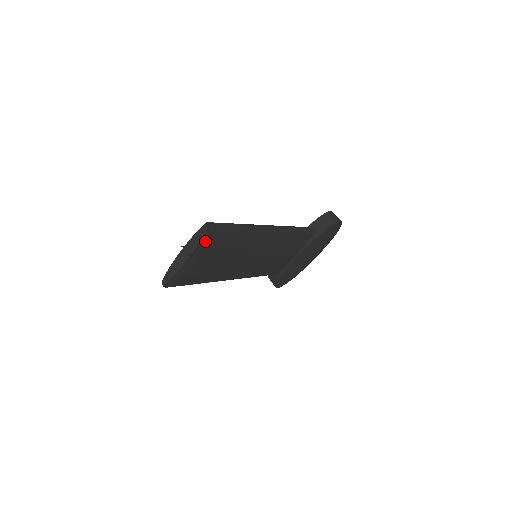
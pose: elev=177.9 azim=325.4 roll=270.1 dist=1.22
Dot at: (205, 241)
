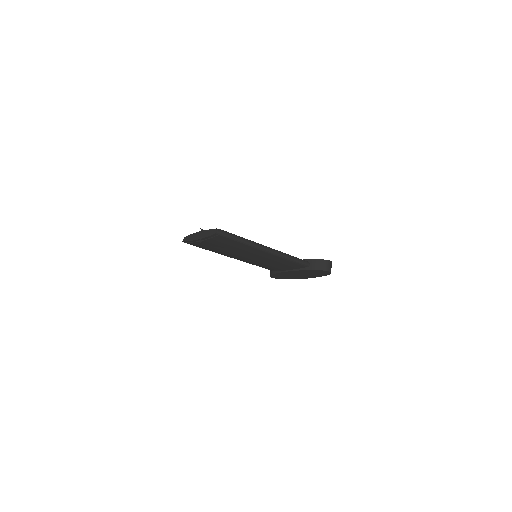
Dot at: (213, 237)
